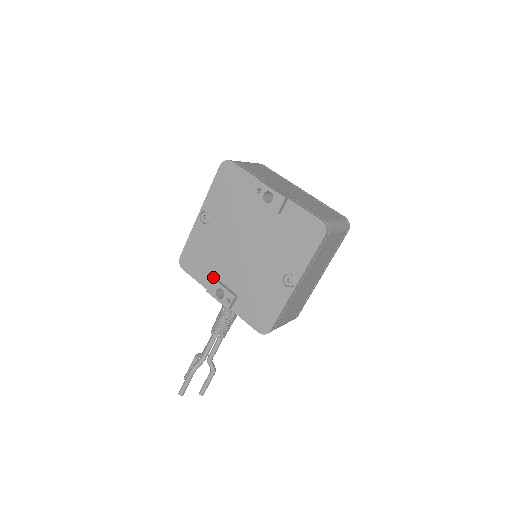
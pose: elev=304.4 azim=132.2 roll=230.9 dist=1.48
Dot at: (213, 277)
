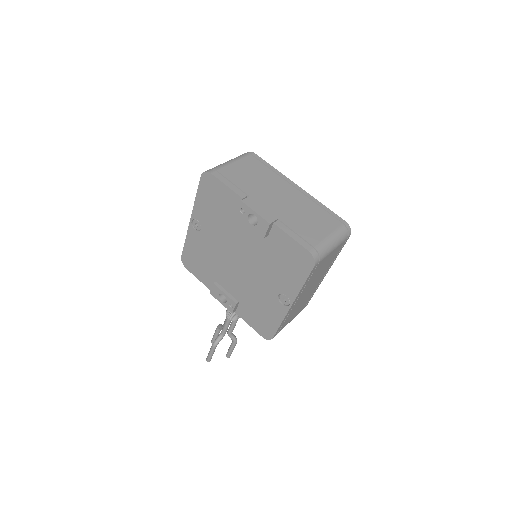
Dot at: (214, 282)
